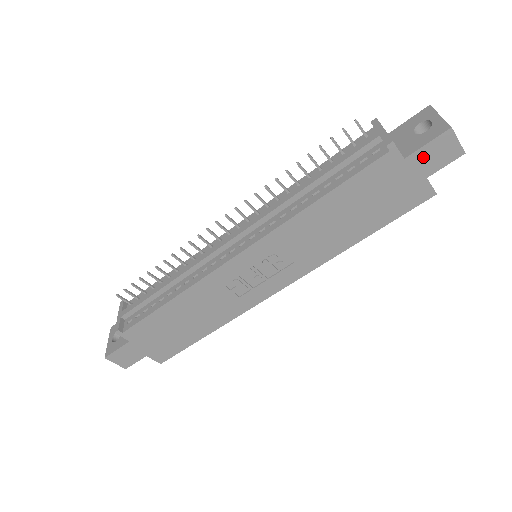
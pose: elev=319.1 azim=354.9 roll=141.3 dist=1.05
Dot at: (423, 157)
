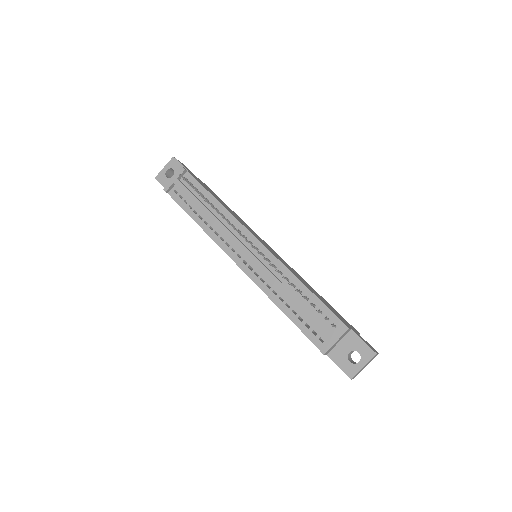
Dot at: occluded
